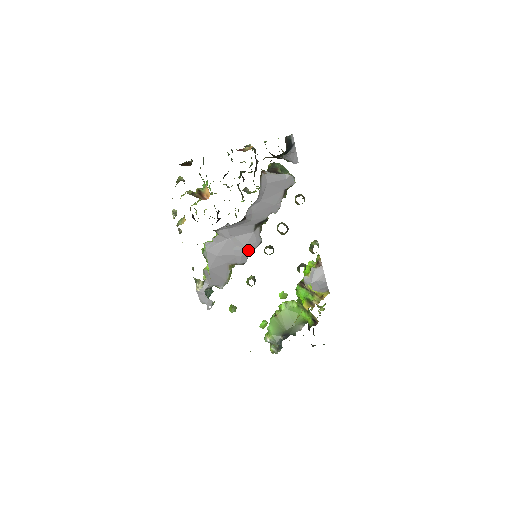
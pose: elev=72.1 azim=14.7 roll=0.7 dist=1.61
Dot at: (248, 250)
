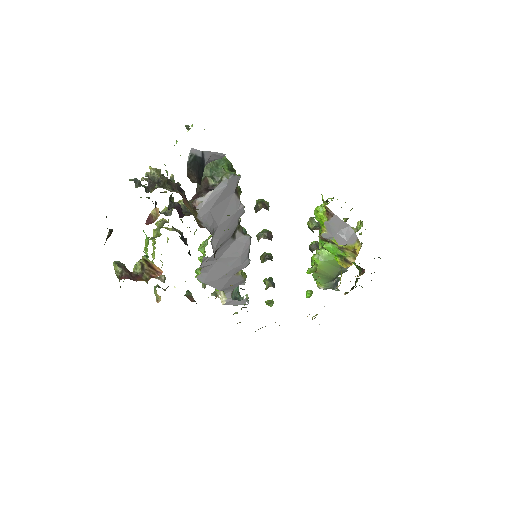
Dot at: (243, 255)
